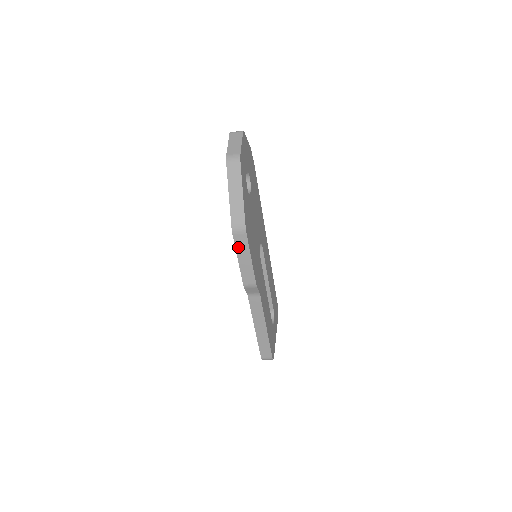
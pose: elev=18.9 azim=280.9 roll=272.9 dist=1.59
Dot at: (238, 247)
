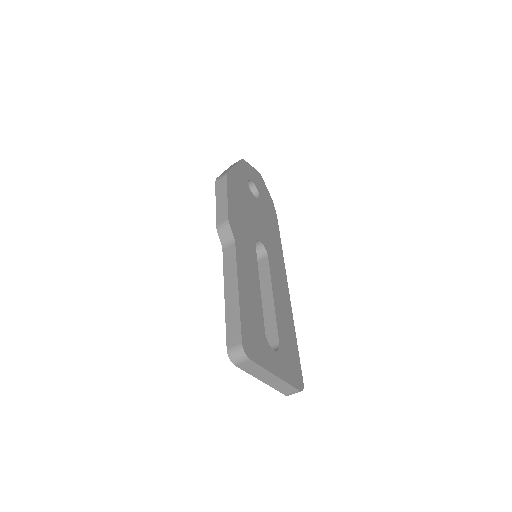
Dot at: (218, 191)
